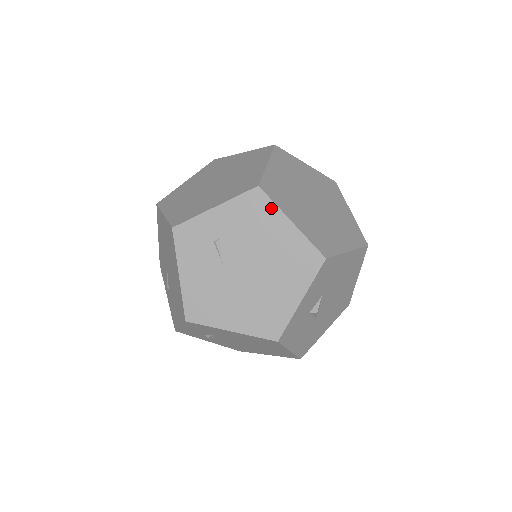
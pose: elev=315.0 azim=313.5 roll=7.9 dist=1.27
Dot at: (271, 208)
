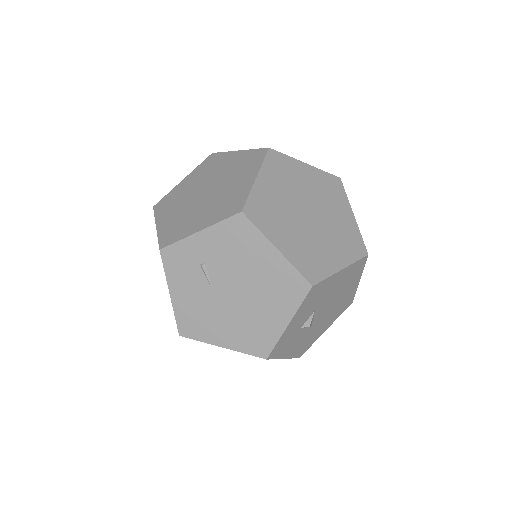
Dot at: (255, 234)
